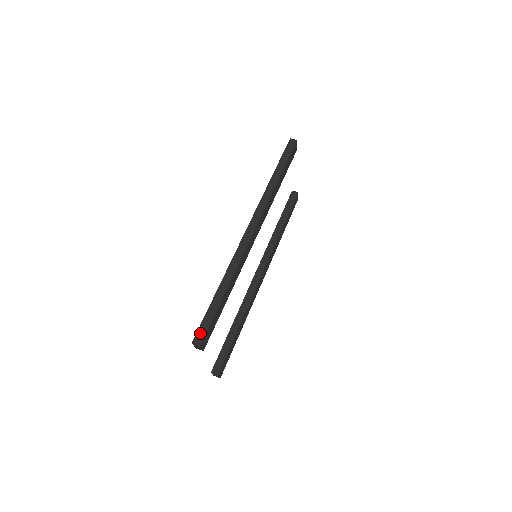
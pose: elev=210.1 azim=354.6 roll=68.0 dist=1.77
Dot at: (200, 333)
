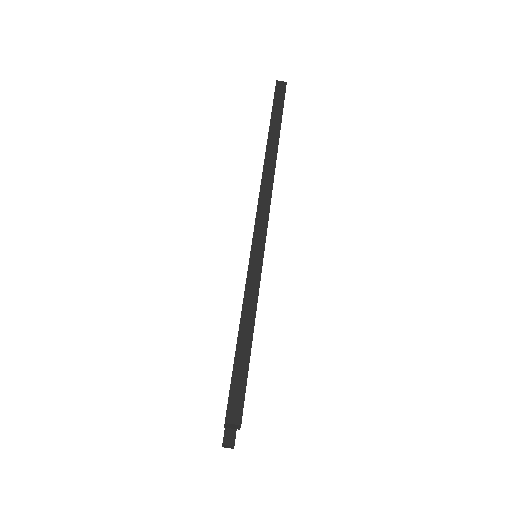
Dot at: (234, 402)
